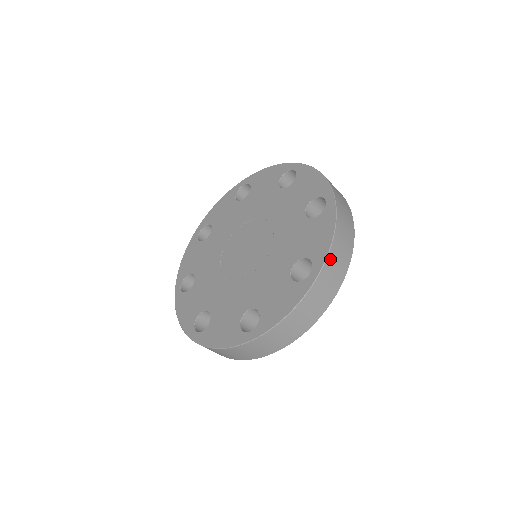
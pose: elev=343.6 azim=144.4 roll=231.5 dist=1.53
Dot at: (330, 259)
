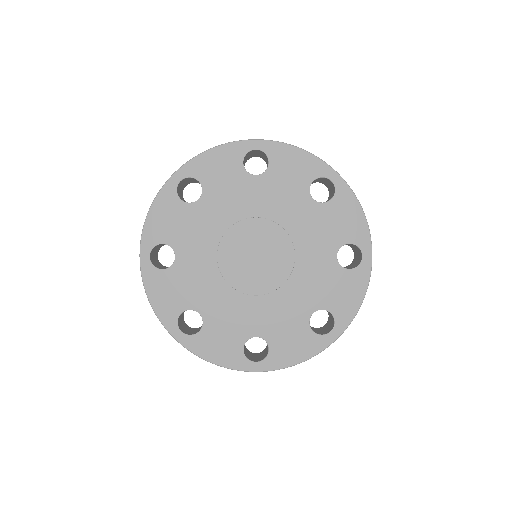
Dot at: (369, 236)
